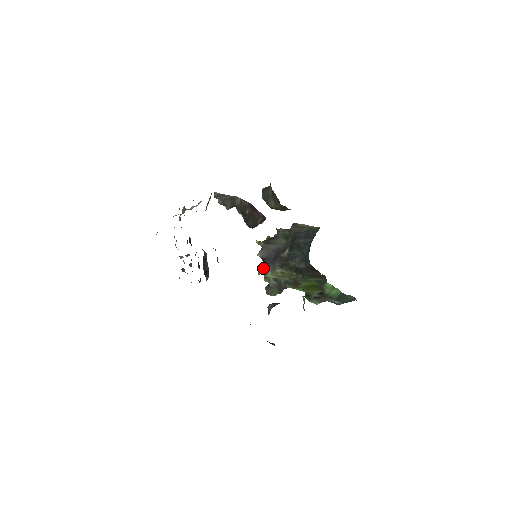
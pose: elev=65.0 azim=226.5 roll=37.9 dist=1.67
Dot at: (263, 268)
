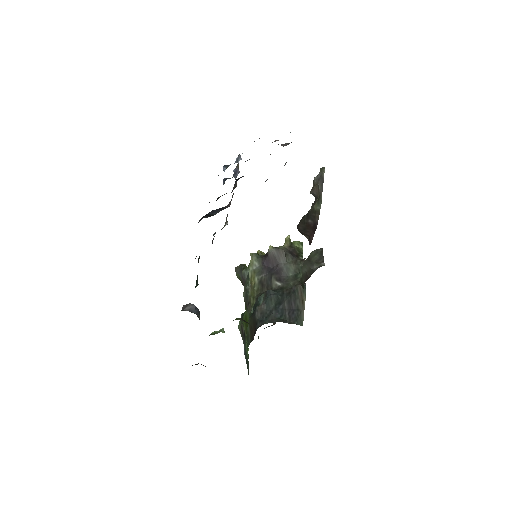
Dot at: (257, 258)
